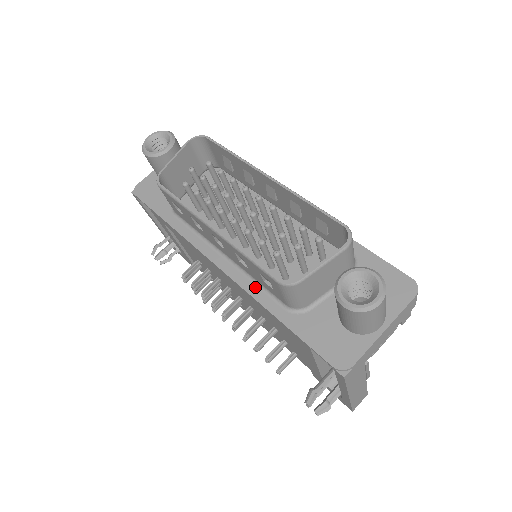
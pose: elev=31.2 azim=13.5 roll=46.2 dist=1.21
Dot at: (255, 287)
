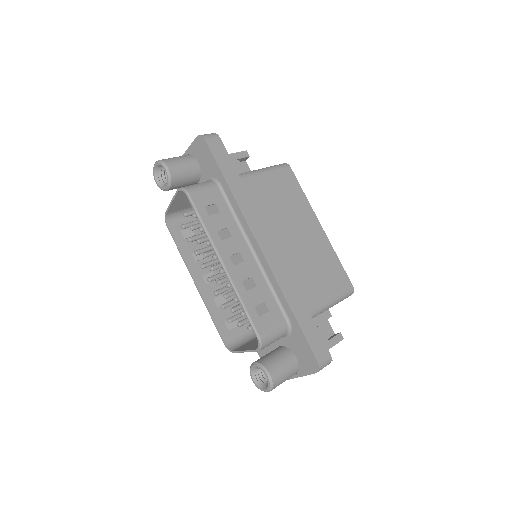
Dot at: occluded
